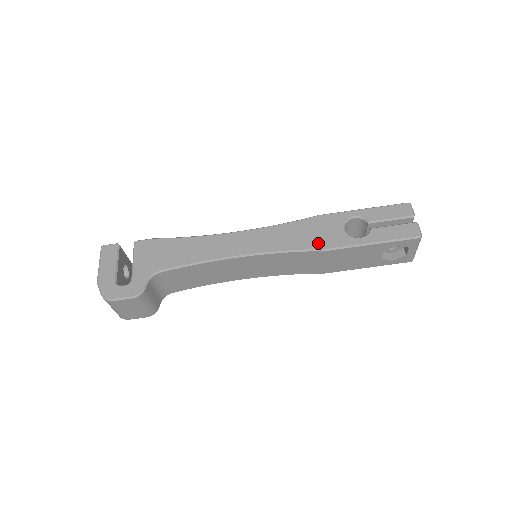
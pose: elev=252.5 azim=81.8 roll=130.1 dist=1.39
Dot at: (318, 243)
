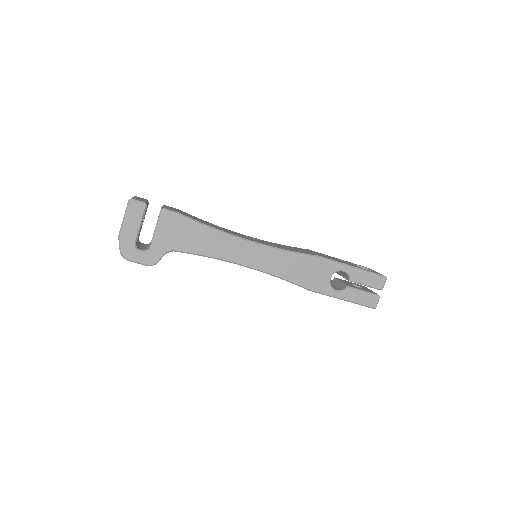
Dot at: (306, 282)
